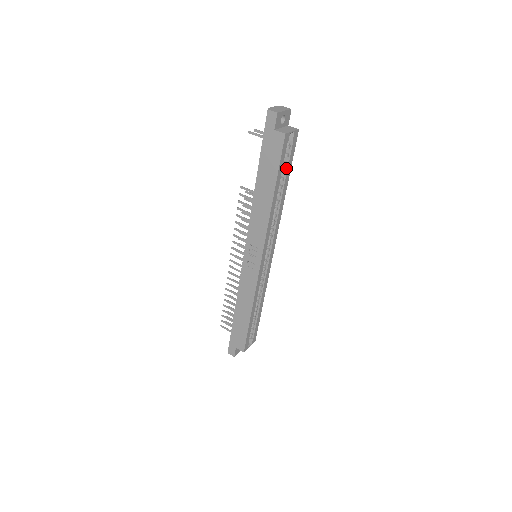
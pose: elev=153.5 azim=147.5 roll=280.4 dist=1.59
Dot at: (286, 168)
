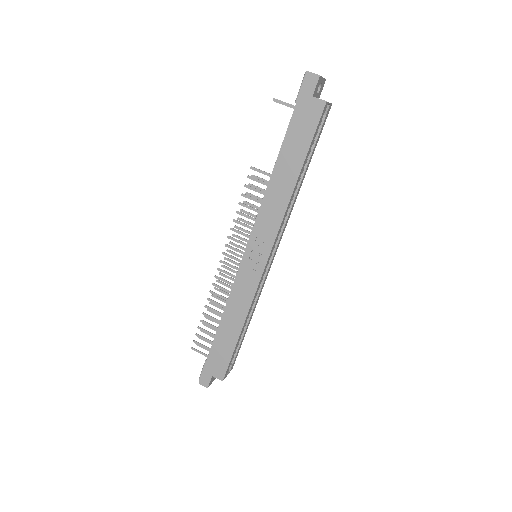
Dot at: (312, 148)
